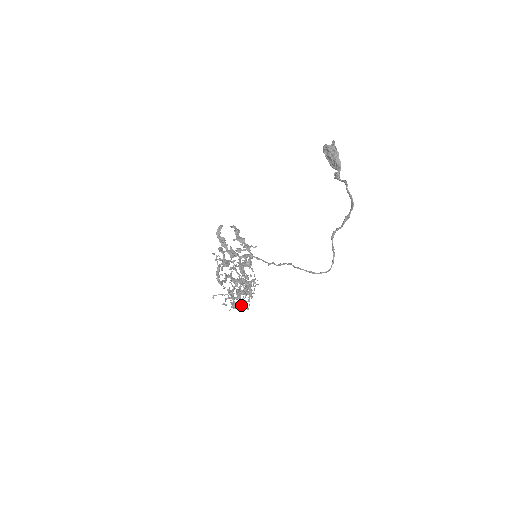
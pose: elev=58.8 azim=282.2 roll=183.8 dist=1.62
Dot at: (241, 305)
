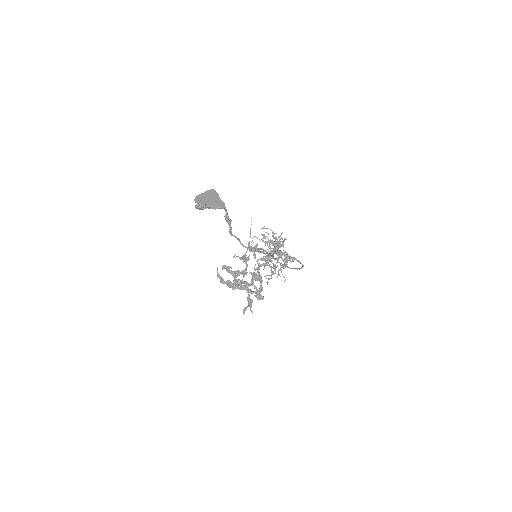
Dot at: (286, 261)
